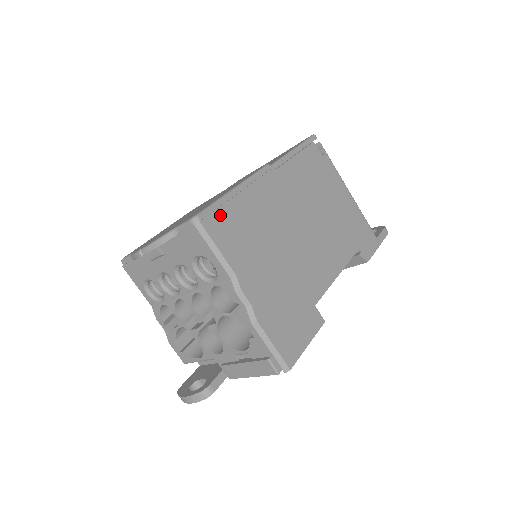
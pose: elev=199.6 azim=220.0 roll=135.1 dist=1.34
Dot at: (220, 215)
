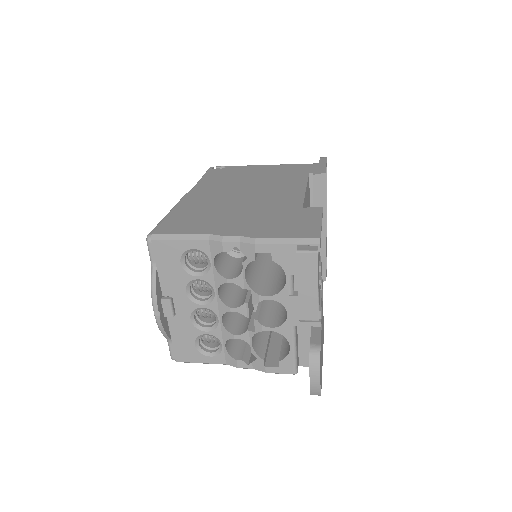
Dot at: (166, 224)
